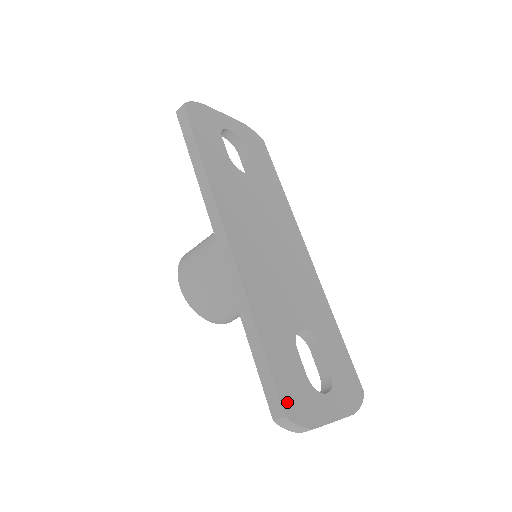
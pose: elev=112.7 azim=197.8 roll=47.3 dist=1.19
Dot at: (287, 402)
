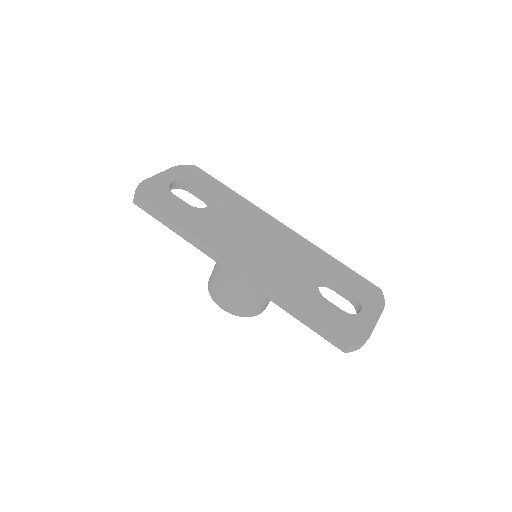
Dot at: (344, 337)
